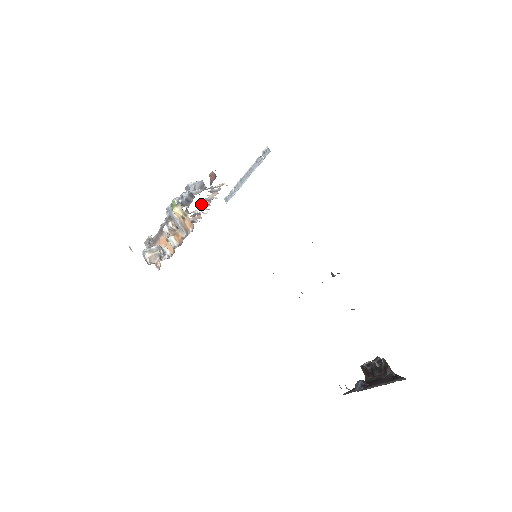
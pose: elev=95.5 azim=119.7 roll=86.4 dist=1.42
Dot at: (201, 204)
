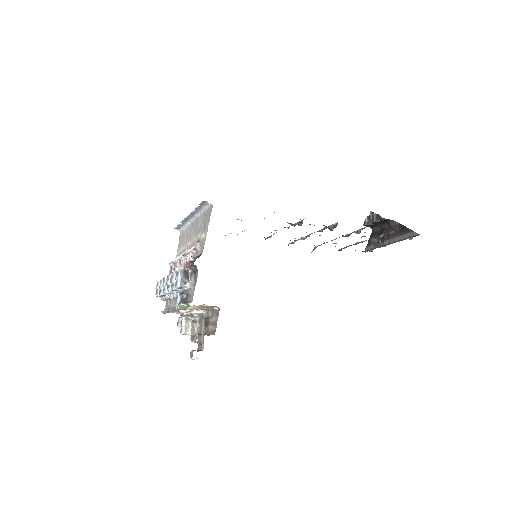
Dot at: (181, 268)
